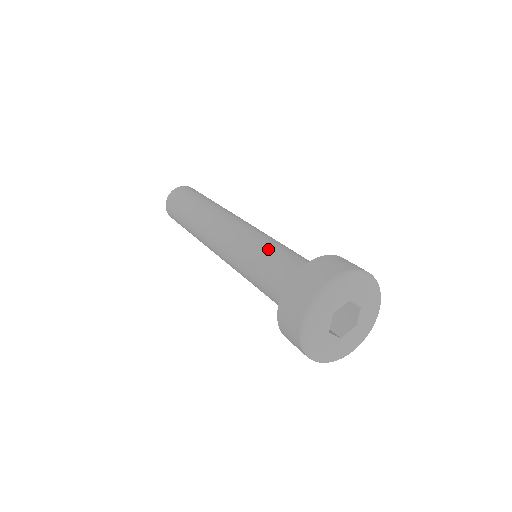
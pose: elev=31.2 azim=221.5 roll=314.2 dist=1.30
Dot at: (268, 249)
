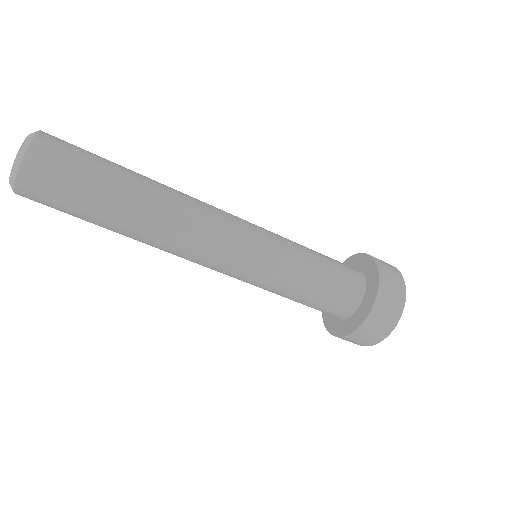
Dot at: (305, 262)
